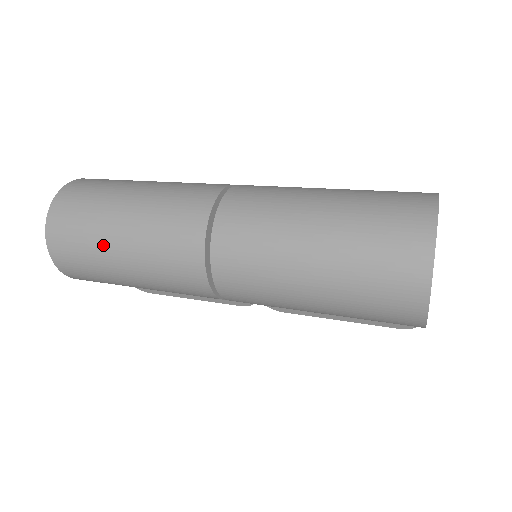
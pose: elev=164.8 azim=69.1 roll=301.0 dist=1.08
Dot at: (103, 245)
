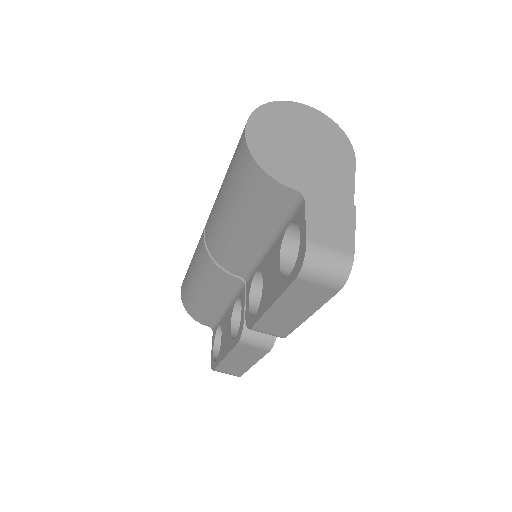
Dot at: occluded
